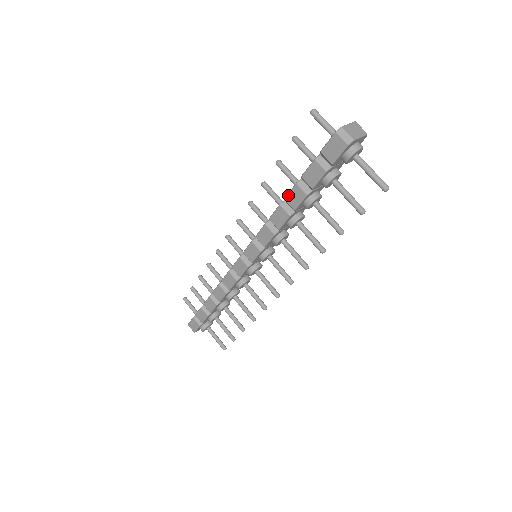
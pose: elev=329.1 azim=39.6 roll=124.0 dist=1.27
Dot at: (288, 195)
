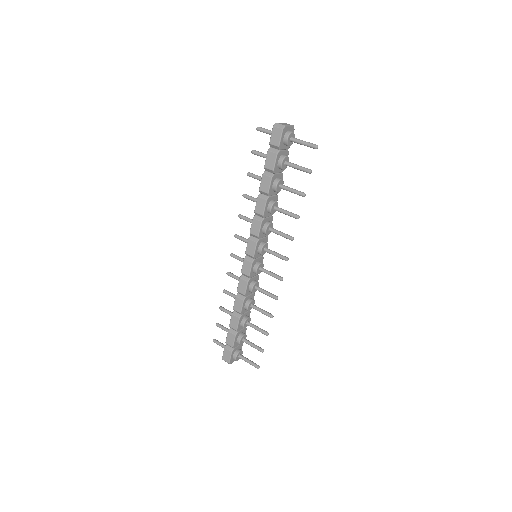
Dot at: (260, 186)
